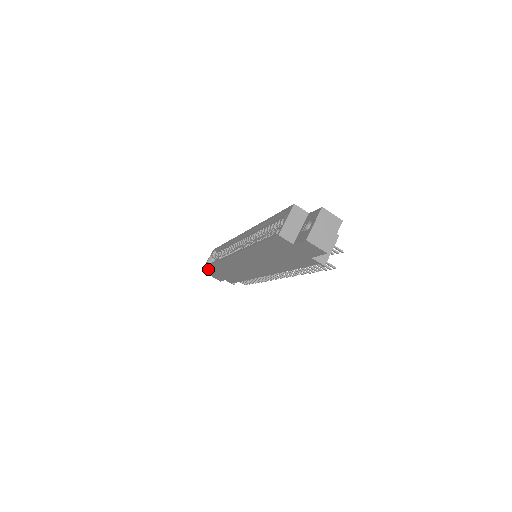
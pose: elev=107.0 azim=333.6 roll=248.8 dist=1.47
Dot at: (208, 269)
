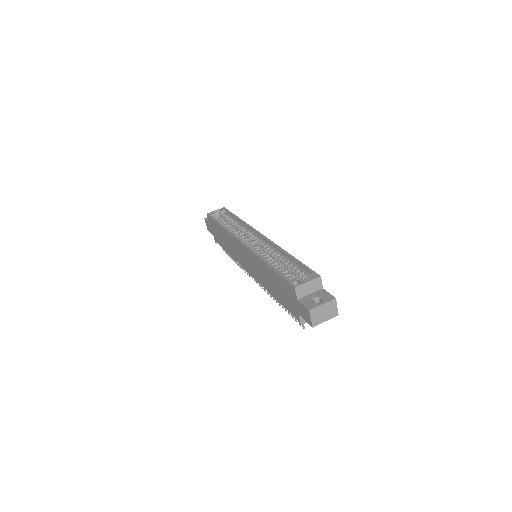
Dot at: occluded
